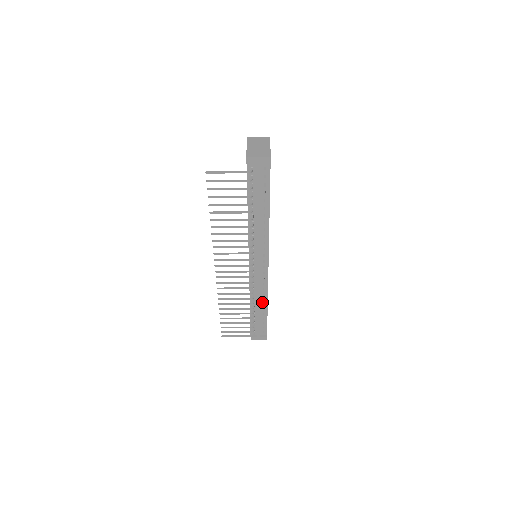
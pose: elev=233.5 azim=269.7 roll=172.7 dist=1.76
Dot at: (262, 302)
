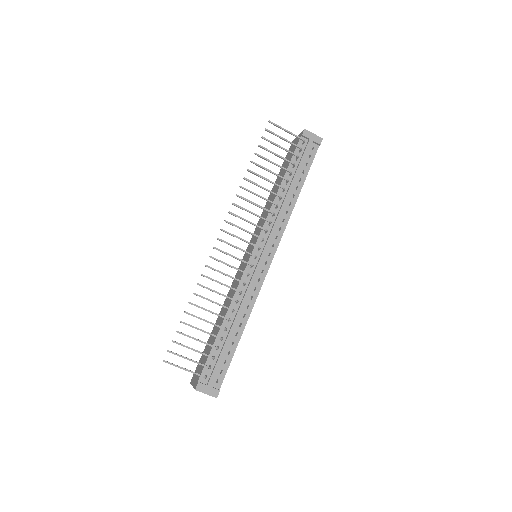
Dot at: (240, 320)
